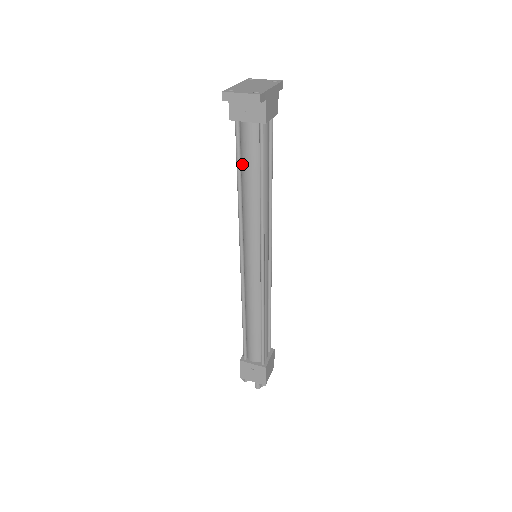
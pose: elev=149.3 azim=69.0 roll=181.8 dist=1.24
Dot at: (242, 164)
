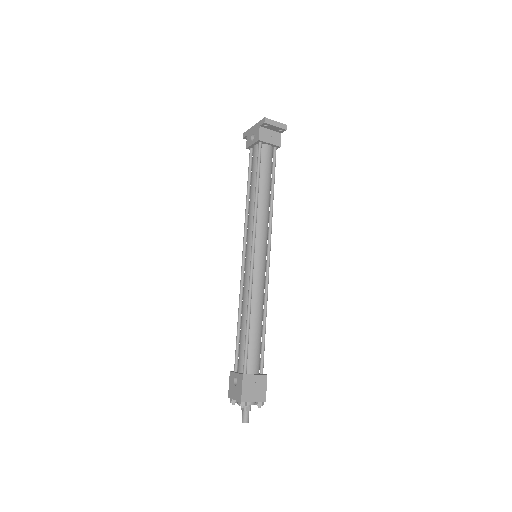
Dot at: (259, 174)
